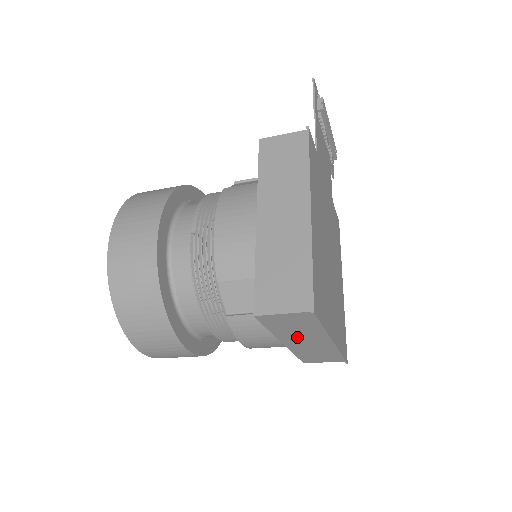
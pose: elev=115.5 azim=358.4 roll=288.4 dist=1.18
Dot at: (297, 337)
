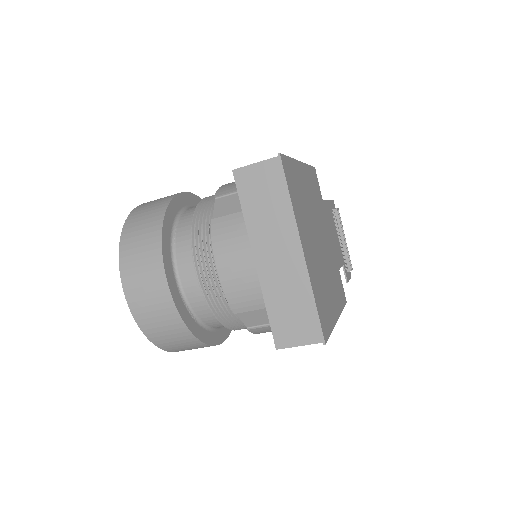
Dot at: (268, 236)
